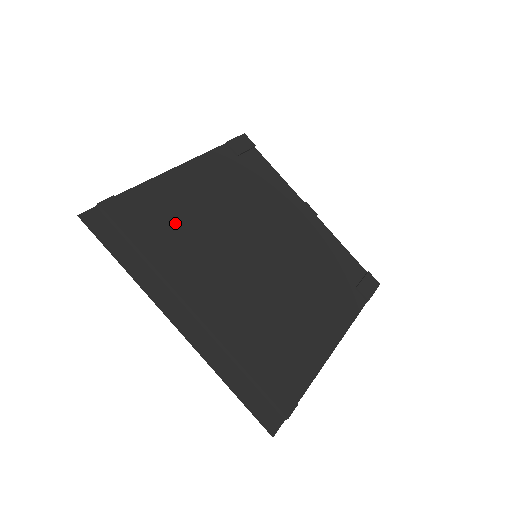
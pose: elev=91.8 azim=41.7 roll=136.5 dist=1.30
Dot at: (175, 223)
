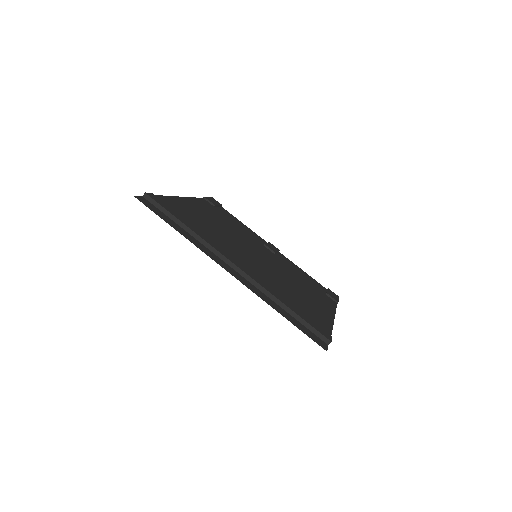
Dot at: (197, 222)
